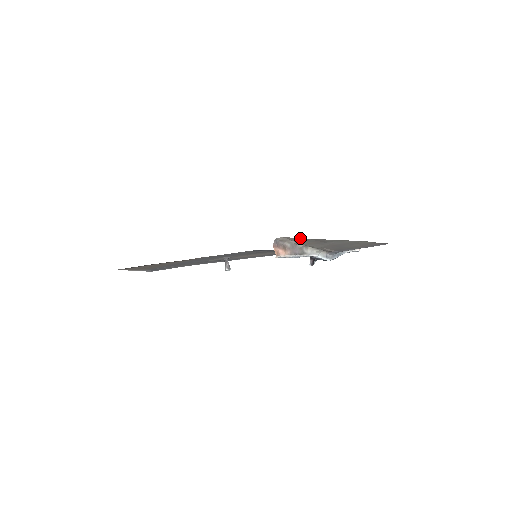
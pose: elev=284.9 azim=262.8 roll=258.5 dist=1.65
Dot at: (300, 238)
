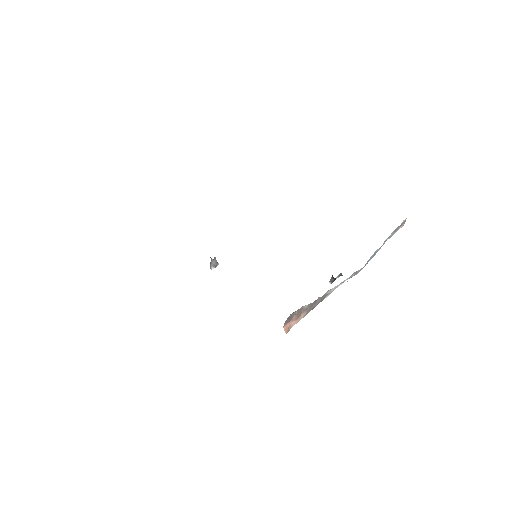
Dot at: occluded
